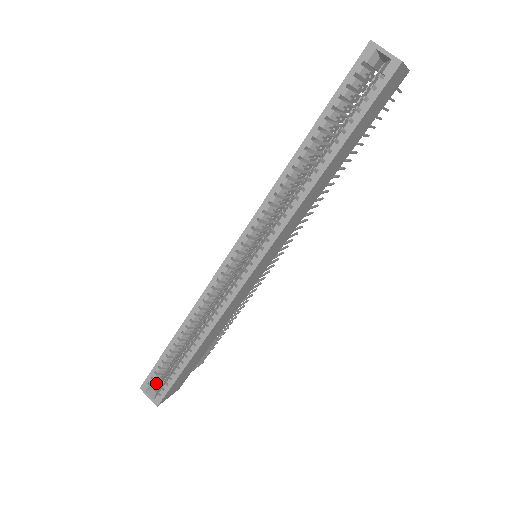
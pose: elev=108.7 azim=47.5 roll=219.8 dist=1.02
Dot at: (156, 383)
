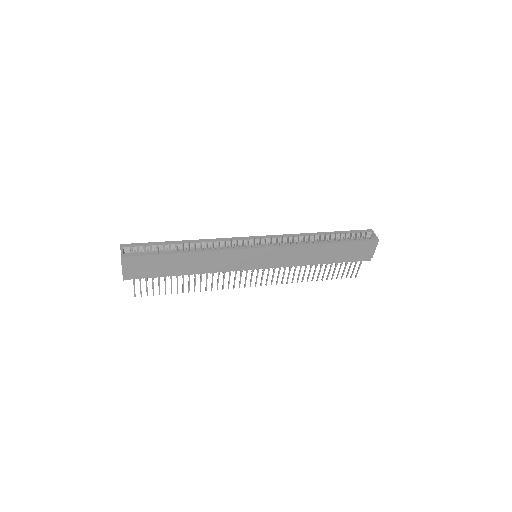
Dot at: (133, 251)
